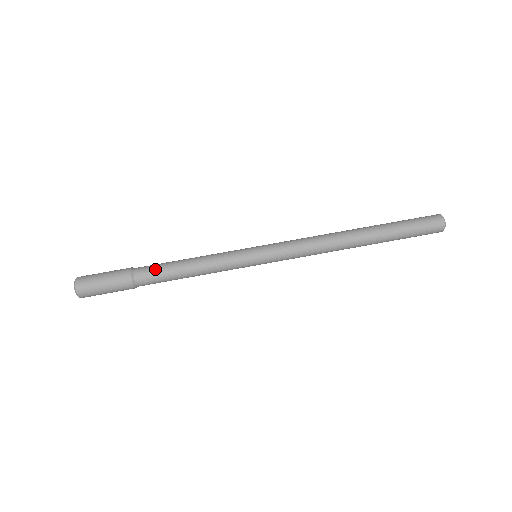
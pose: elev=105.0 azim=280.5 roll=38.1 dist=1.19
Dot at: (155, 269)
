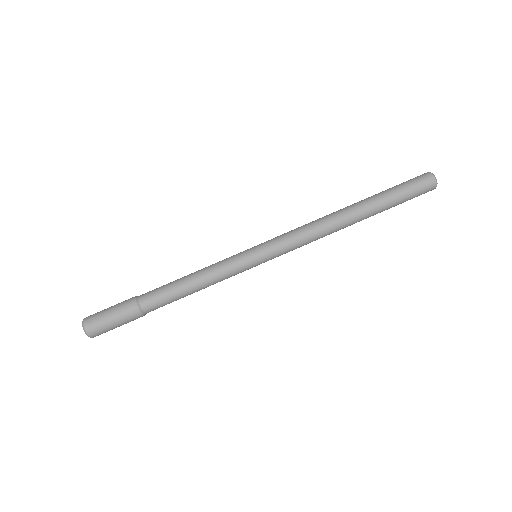
Dot at: (162, 300)
